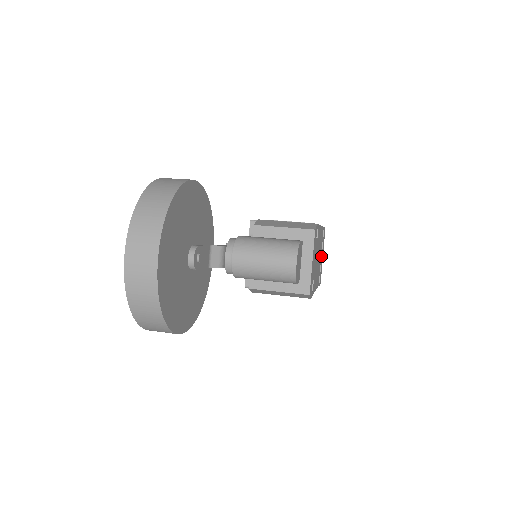
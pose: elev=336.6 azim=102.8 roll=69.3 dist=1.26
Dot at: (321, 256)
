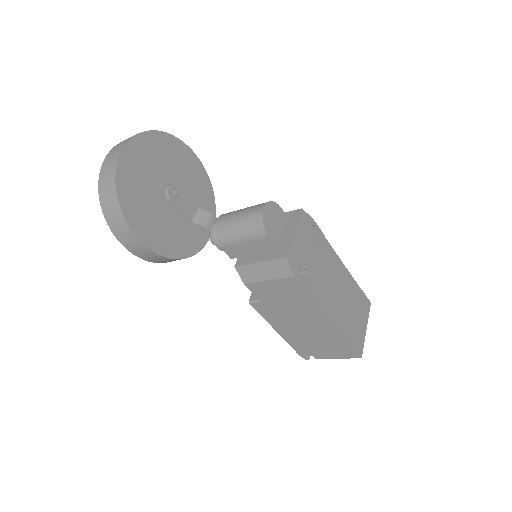
Dot at: (356, 316)
